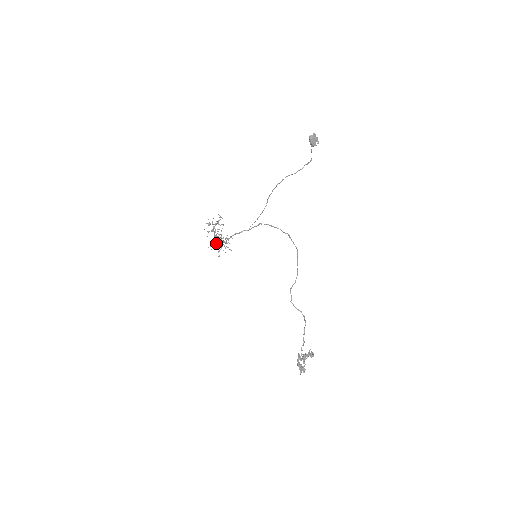
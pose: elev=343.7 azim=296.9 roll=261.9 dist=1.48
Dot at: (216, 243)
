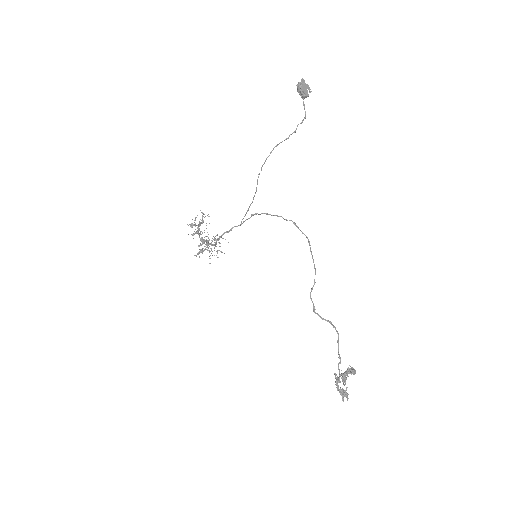
Dot at: (203, 248)
